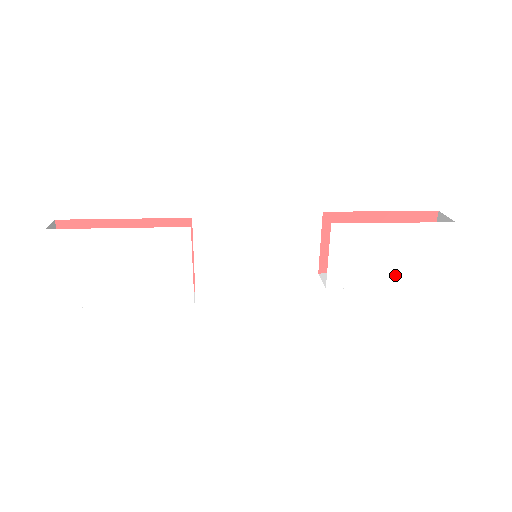
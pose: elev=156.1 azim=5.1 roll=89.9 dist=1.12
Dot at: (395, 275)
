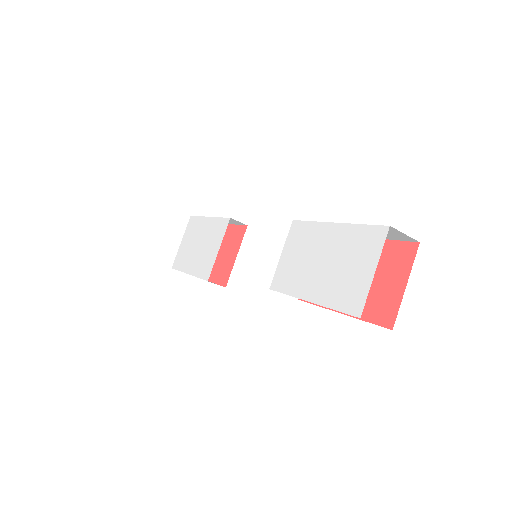
Dot at: (320, 288)
